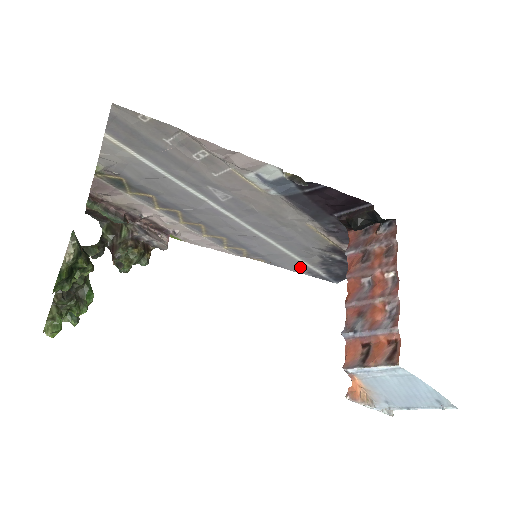
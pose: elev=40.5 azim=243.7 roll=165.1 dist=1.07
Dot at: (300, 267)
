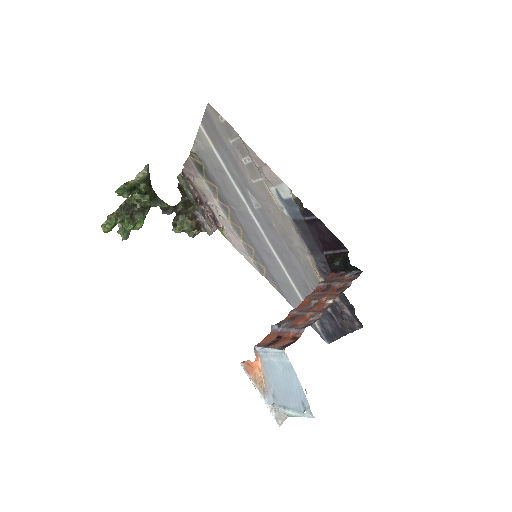
Dot at: occluded
